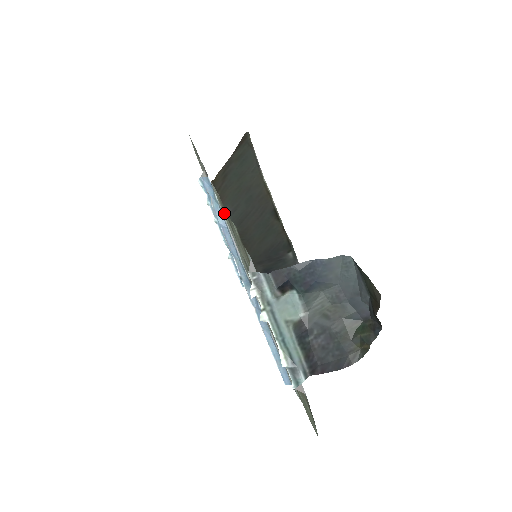
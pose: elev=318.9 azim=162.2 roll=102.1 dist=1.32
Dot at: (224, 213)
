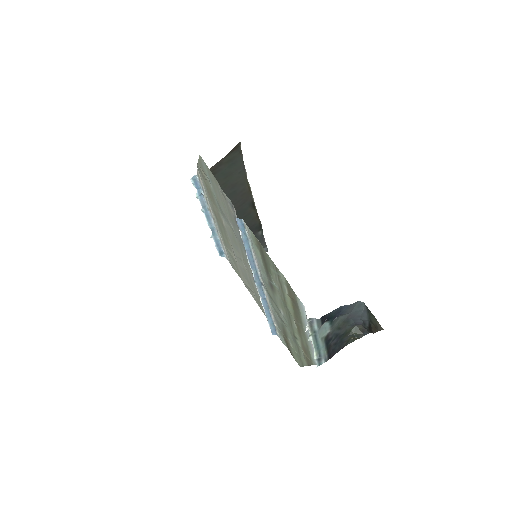
Dot at: (256, 248)
